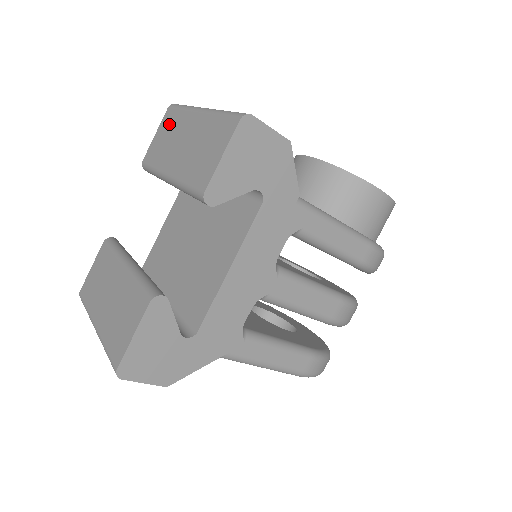
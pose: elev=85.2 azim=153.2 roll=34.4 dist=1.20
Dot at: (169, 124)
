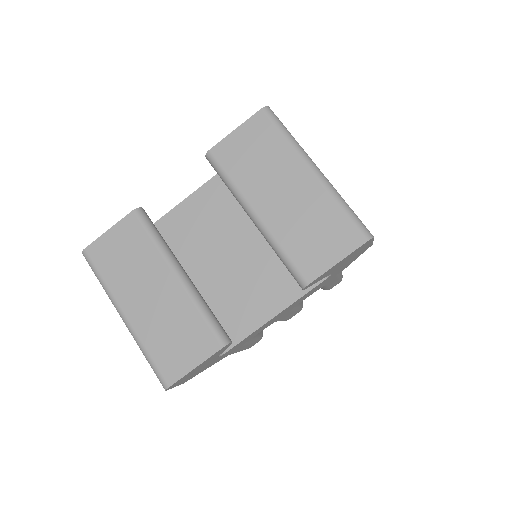
Dot at: (262, 139)
